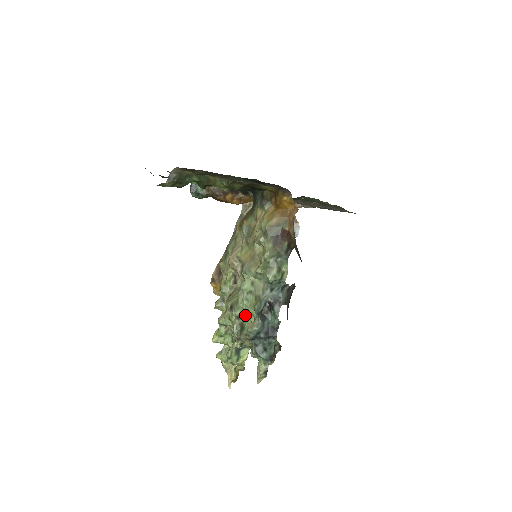
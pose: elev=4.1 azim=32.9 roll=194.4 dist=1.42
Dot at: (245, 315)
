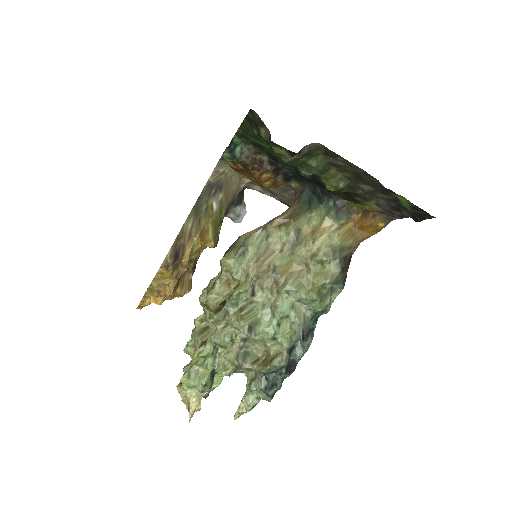
Dot at: (262, 341)
